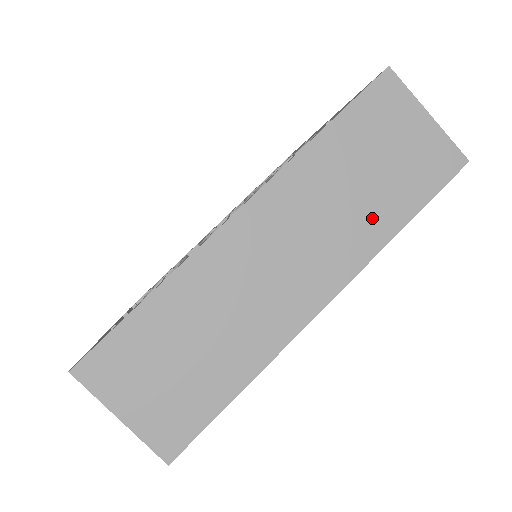
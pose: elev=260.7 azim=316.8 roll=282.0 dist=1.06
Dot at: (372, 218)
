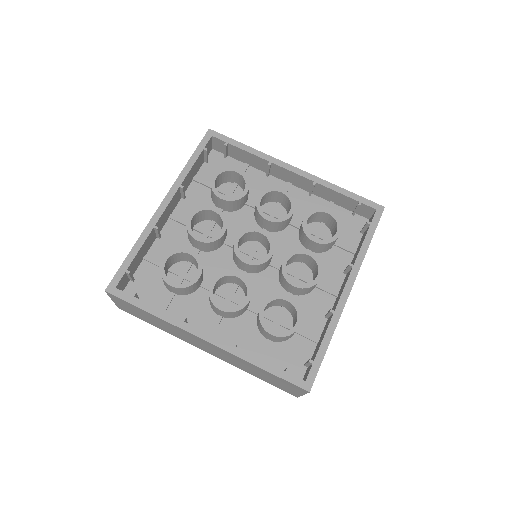
Dot at: (248, 370)
